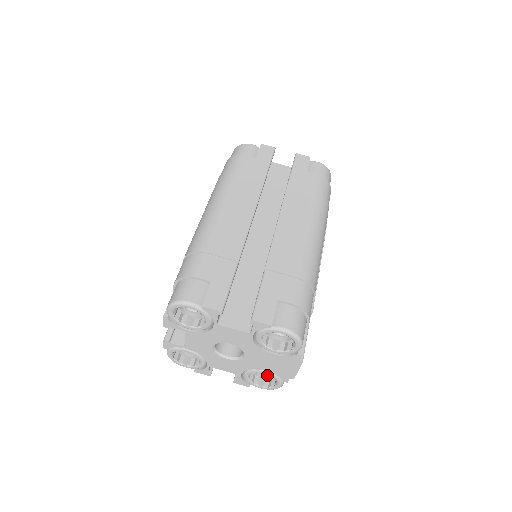
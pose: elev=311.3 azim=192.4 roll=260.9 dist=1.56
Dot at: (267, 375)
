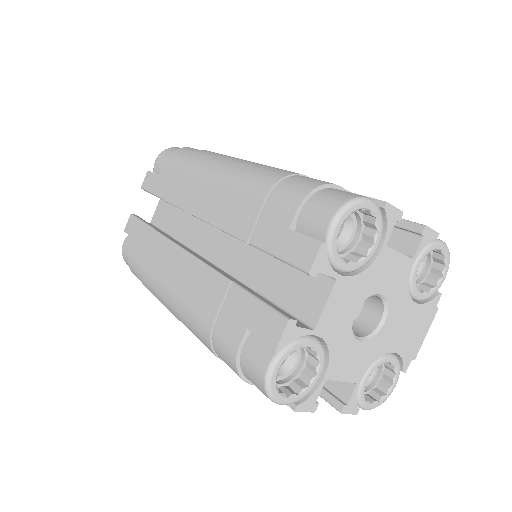
Dot at: occluded
